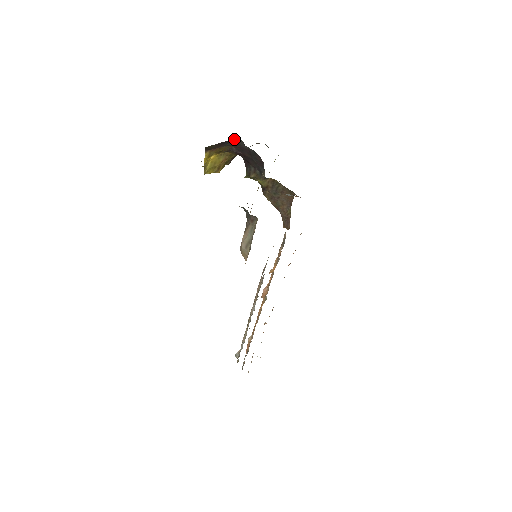
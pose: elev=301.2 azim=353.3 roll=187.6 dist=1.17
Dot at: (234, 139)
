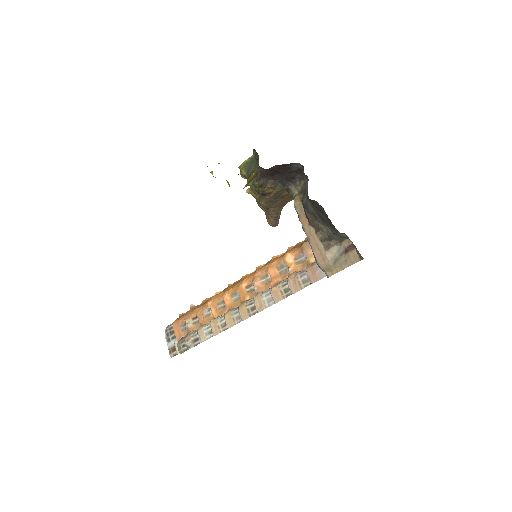
Dot at: (294, 163)
